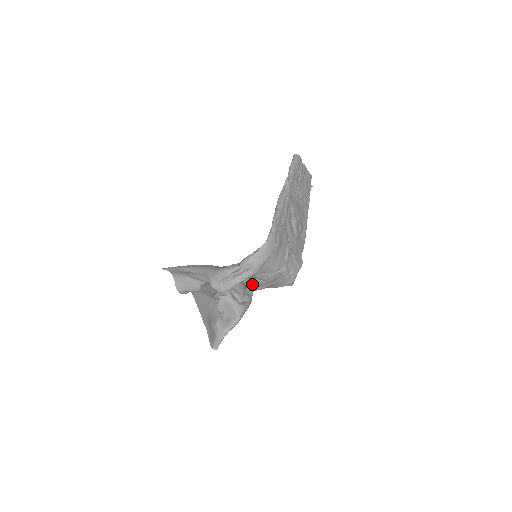
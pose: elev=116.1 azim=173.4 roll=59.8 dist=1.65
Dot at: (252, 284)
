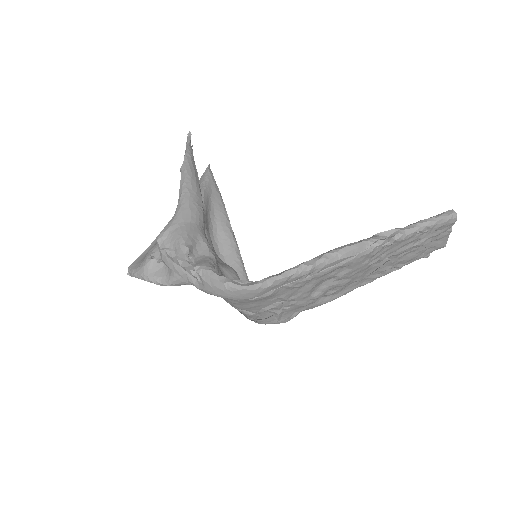
Dot at: occluded
